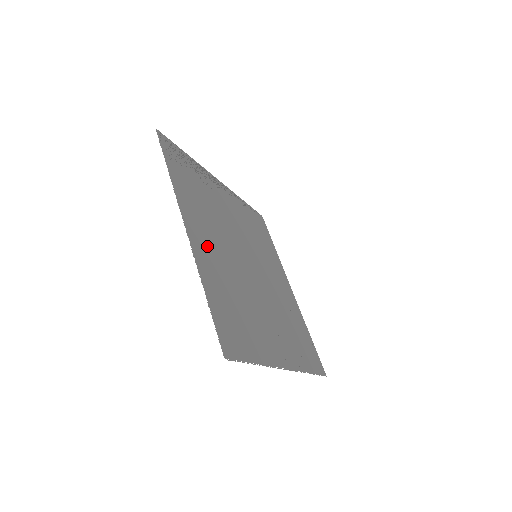
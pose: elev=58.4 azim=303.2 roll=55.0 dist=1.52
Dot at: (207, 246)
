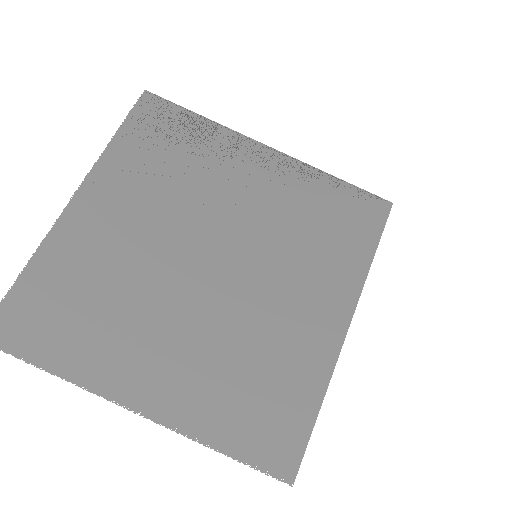
Dot at: (101, 224)
